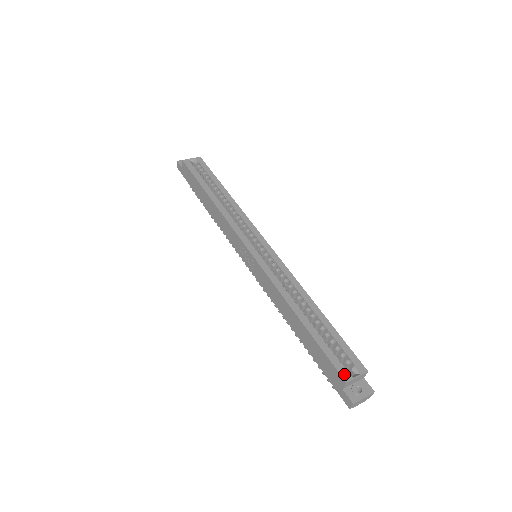
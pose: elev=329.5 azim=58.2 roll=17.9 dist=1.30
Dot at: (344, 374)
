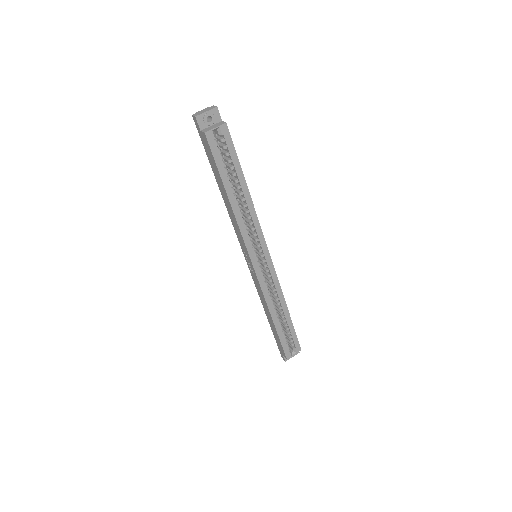
Dot at: (287, 355)
